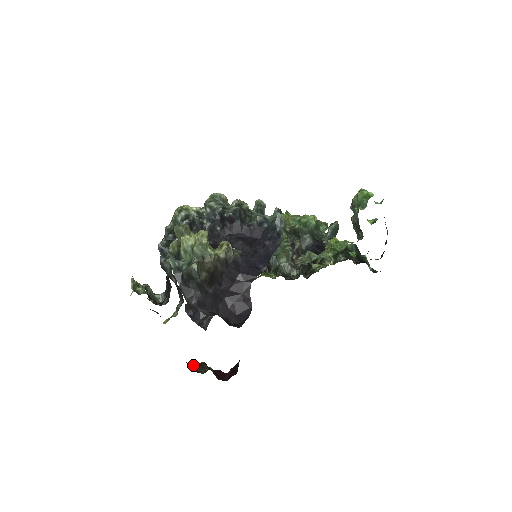
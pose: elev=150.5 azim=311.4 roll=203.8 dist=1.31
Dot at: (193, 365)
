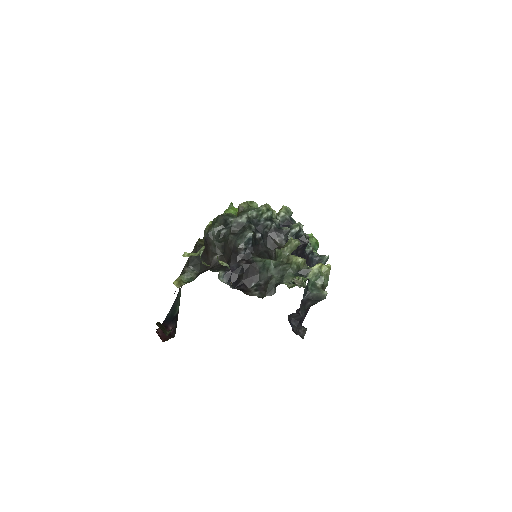
Dot at: (156, 324)
